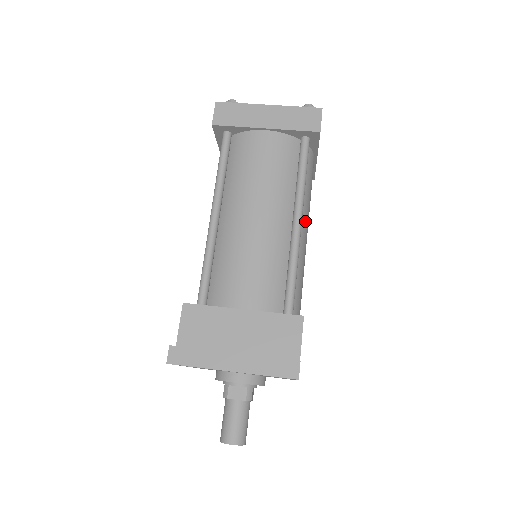
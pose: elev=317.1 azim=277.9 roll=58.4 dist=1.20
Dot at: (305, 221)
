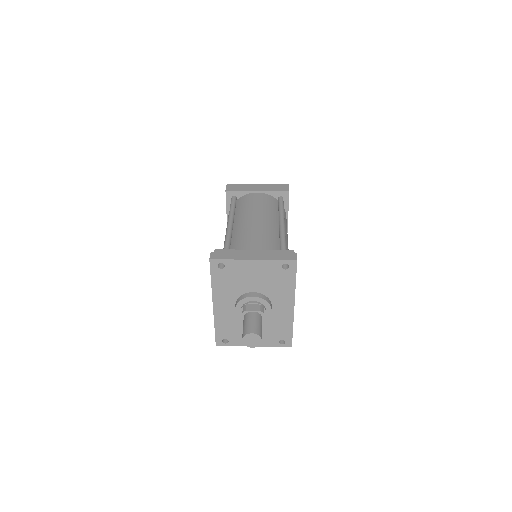
Dot at: (286, 234)
